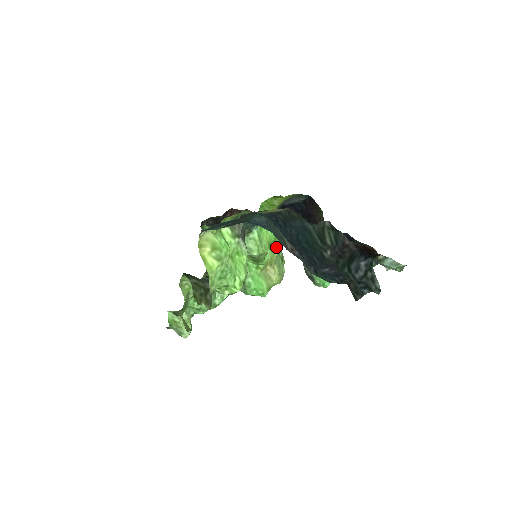
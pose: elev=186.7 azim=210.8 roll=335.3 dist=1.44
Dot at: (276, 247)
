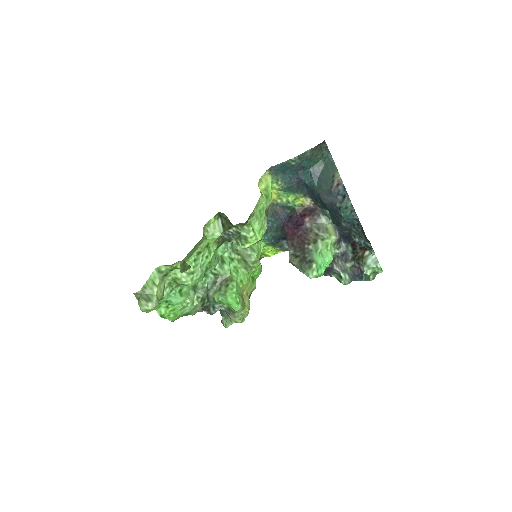
Dot at: (255, 282)
